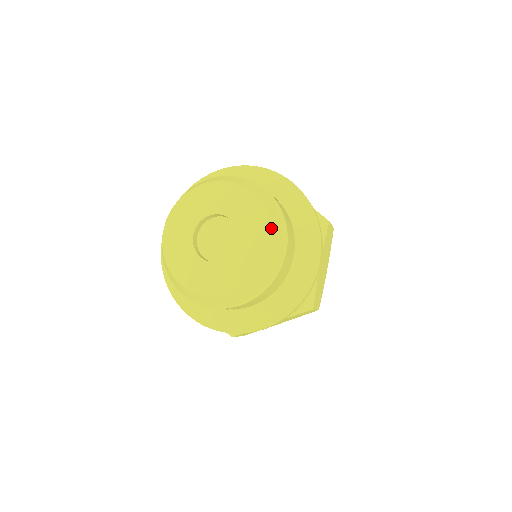
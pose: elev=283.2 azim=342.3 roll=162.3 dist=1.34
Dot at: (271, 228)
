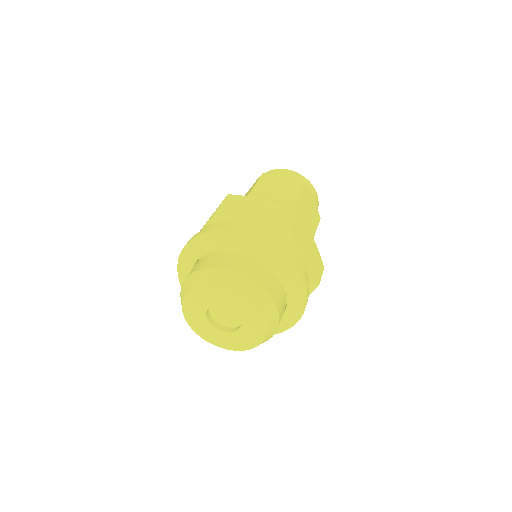
Dot at: (265, 337)
